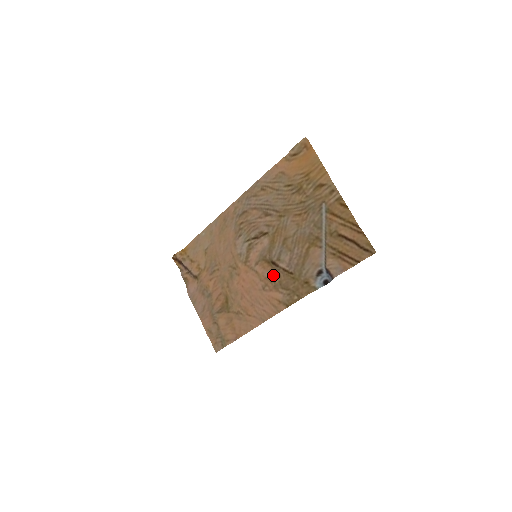
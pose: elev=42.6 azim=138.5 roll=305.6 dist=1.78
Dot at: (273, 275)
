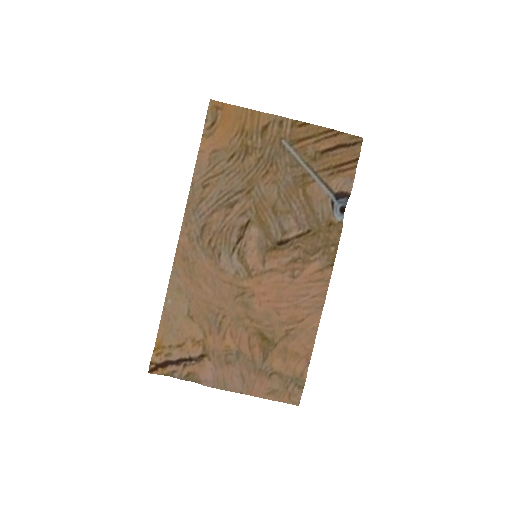
Dot at: (291, 254)
